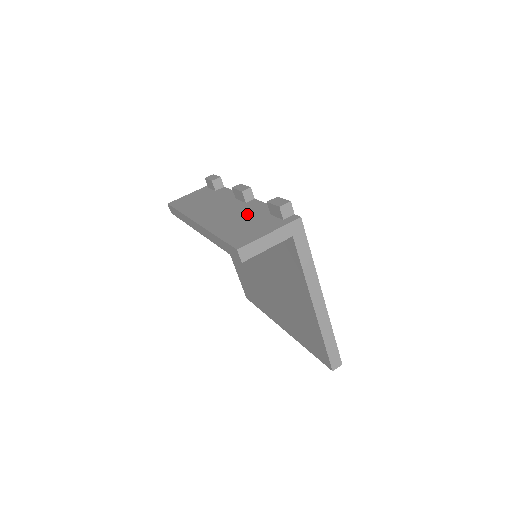
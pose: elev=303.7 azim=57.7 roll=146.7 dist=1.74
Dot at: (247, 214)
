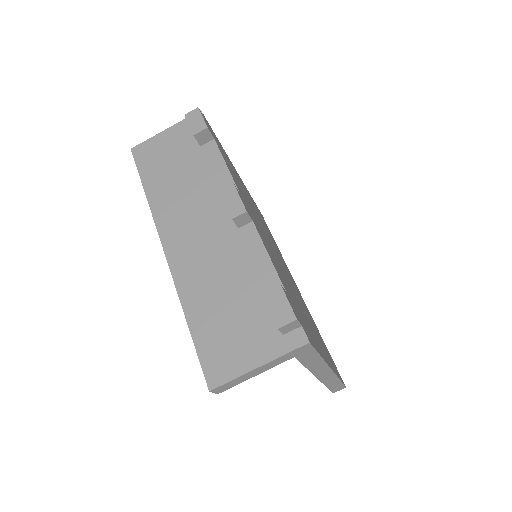
Dot at: (235, 275)
